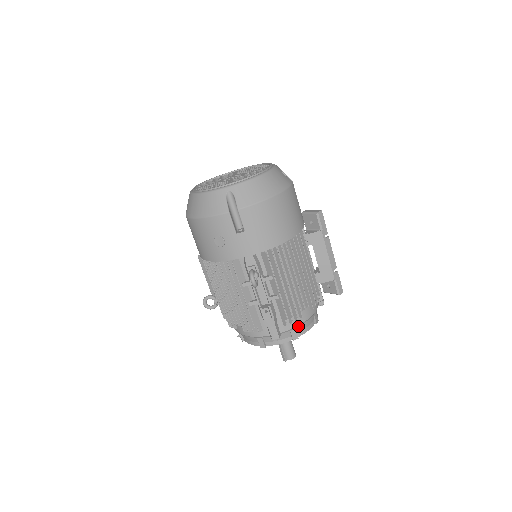
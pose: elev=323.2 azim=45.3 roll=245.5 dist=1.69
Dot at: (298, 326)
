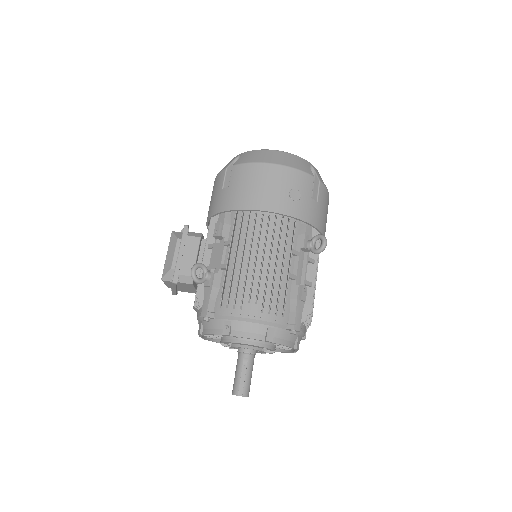
Dot at: (302, 335)
